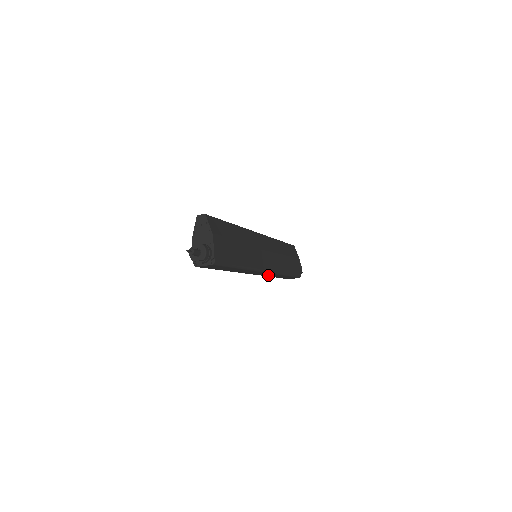
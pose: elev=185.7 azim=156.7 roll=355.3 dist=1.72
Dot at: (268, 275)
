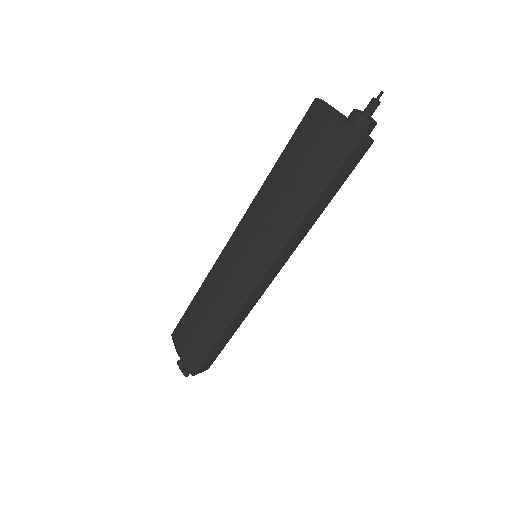
Dot at: (244, 309)
